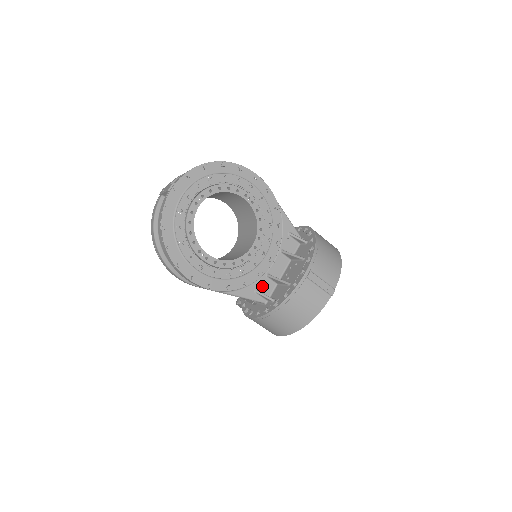
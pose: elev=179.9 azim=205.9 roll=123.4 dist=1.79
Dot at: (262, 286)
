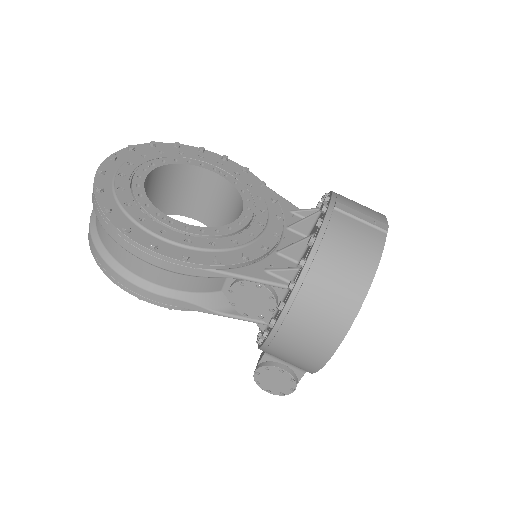
Dot at: (274, 265)
